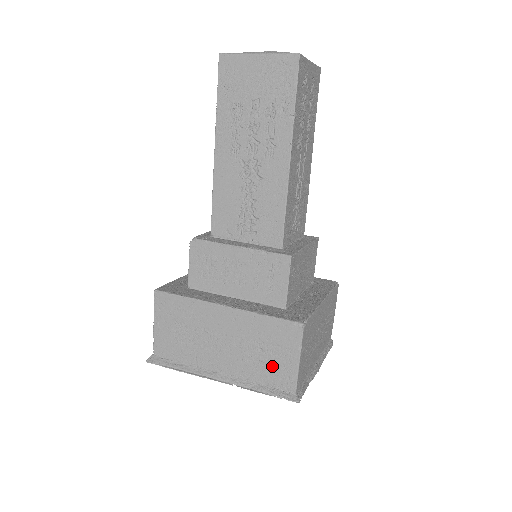
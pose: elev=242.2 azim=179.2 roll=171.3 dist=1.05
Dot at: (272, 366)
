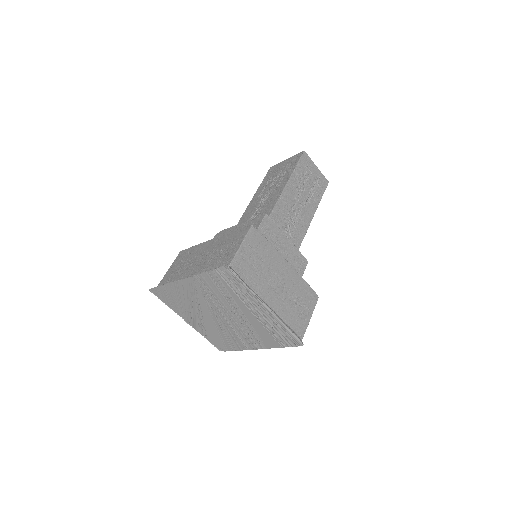
Dot at: (223, 256)
